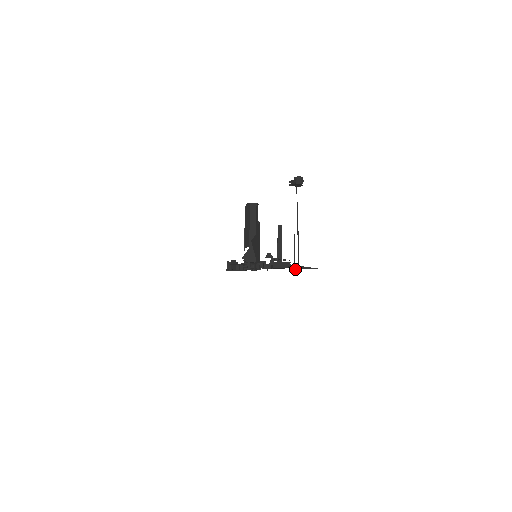
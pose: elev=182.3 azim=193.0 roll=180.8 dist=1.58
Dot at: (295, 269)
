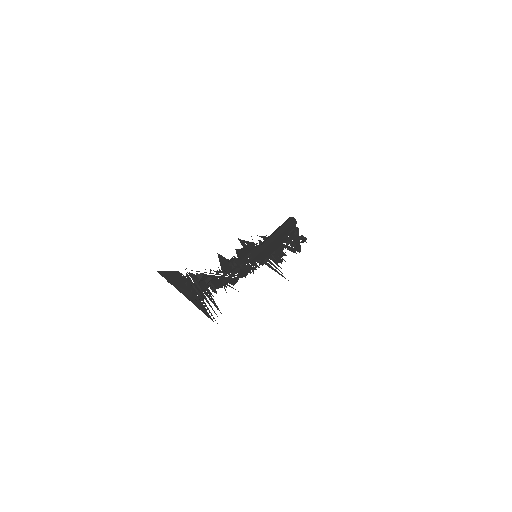
Dot at: occluded
